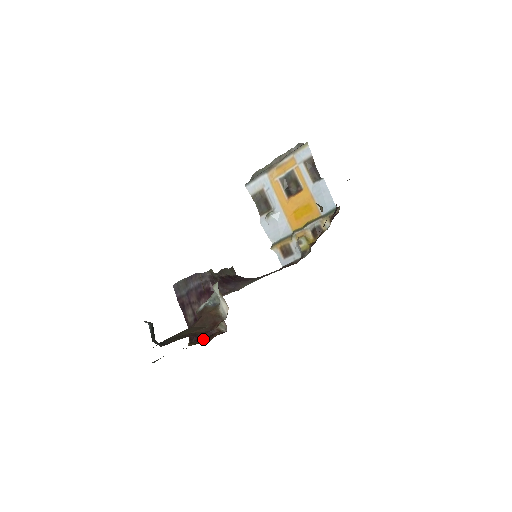
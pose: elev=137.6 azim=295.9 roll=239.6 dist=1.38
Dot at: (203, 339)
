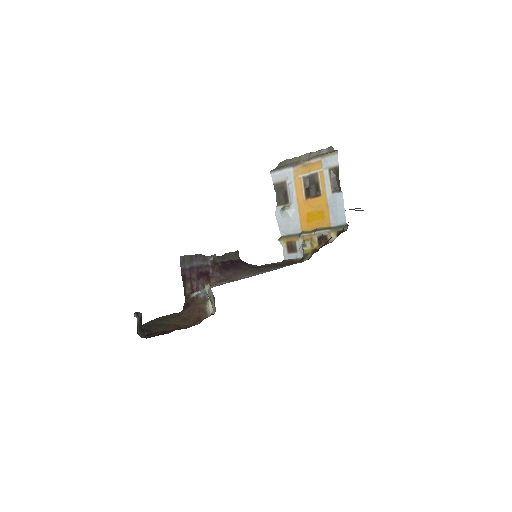
Dot at: occluded
